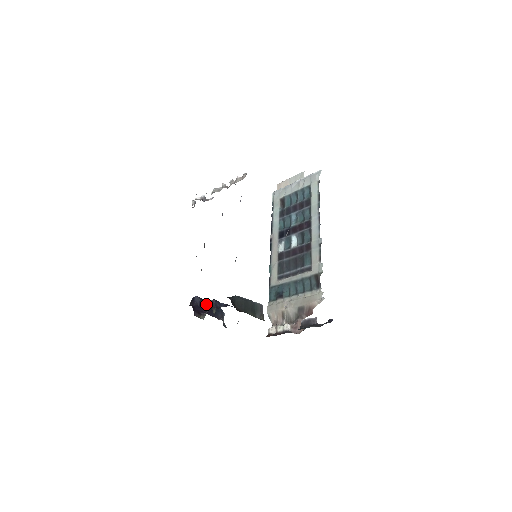
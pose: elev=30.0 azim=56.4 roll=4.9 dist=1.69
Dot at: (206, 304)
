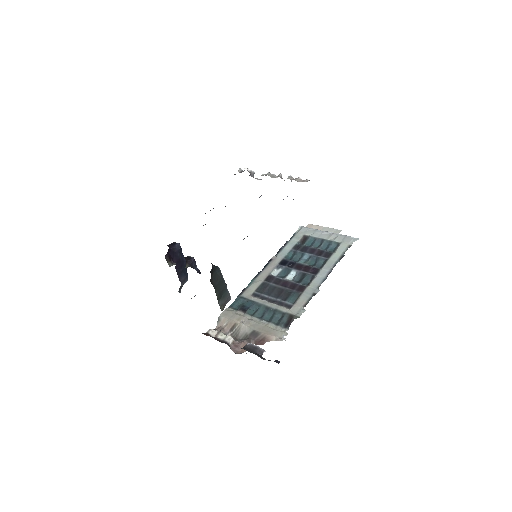
Dot at: (181, 257)
